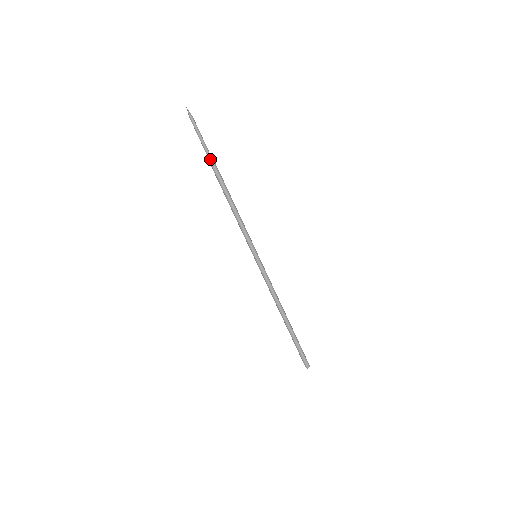
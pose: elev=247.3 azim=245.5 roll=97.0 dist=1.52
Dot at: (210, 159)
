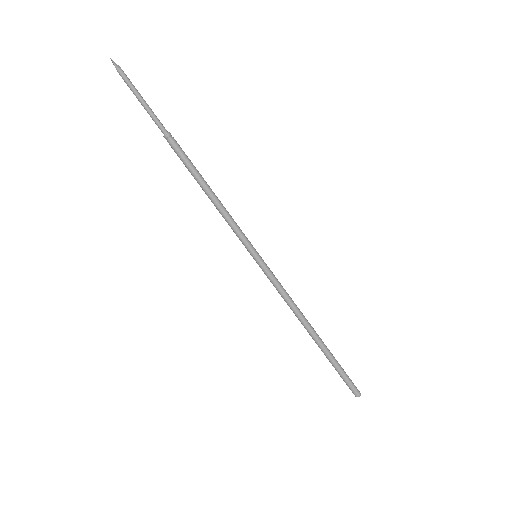
Dot at: (160, 128)
